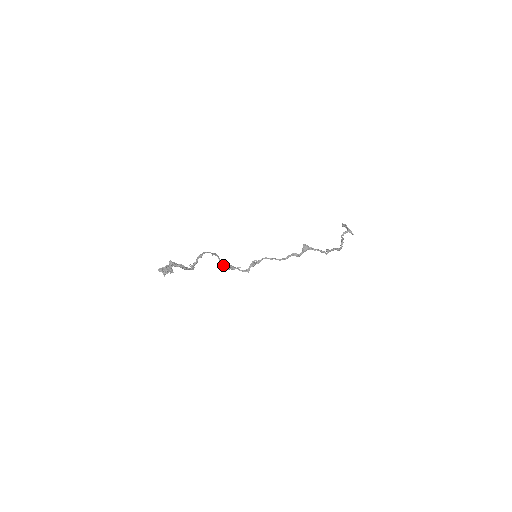
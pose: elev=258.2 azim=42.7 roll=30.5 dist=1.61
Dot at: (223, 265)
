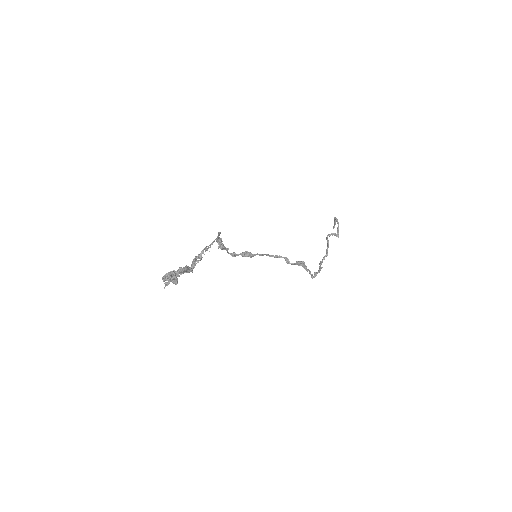
Dot at: (216, 240)
